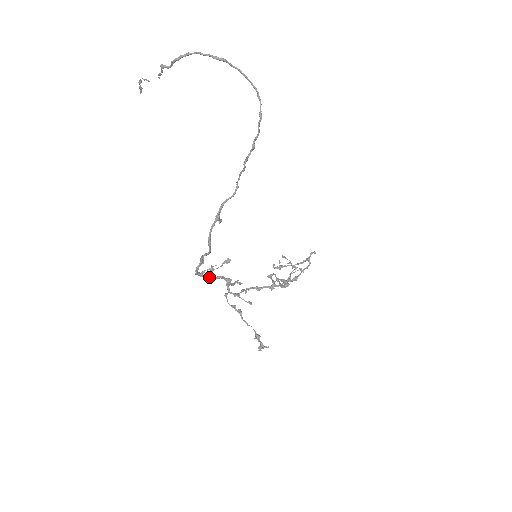
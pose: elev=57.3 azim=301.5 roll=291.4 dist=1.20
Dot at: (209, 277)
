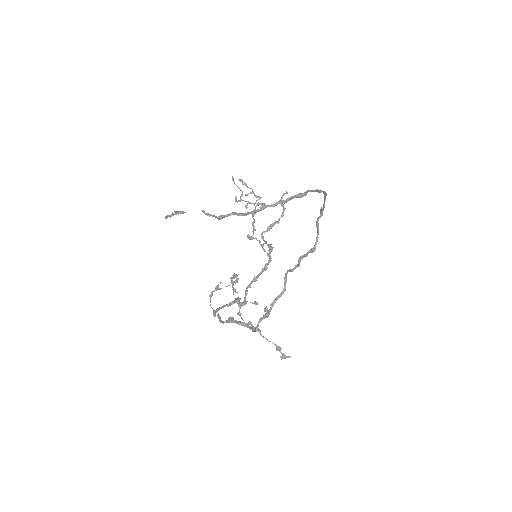
Dot at: occluded
